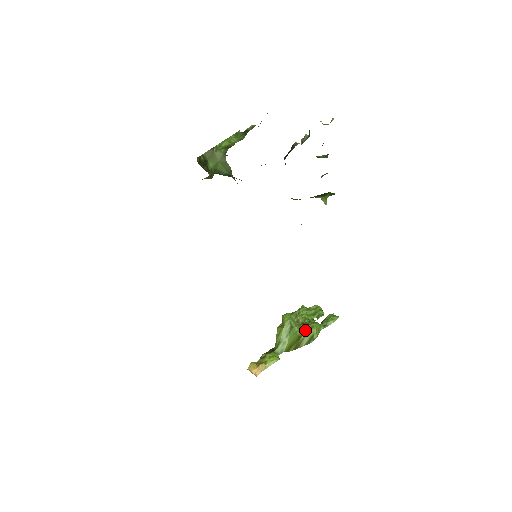
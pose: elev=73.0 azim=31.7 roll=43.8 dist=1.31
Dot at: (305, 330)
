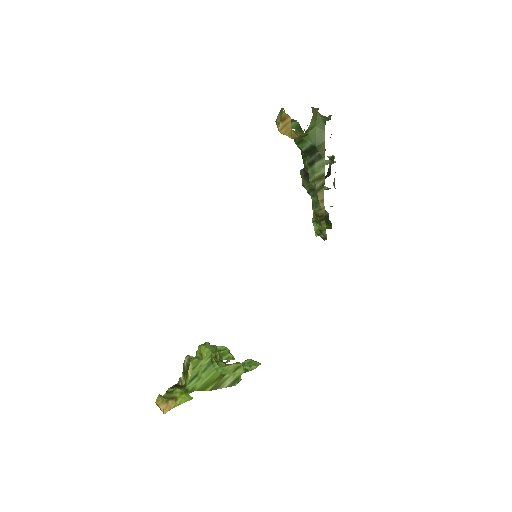
Dot at: (229, 369)
